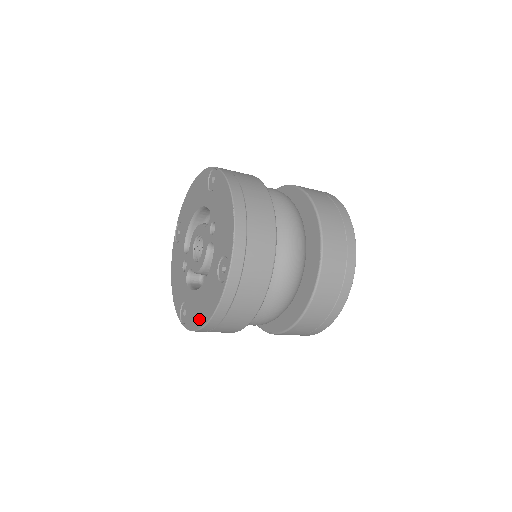
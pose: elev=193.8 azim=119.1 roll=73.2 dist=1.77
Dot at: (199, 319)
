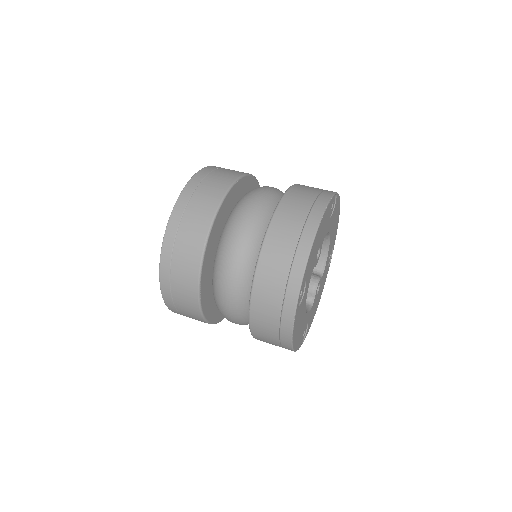
Dot at: occluded
